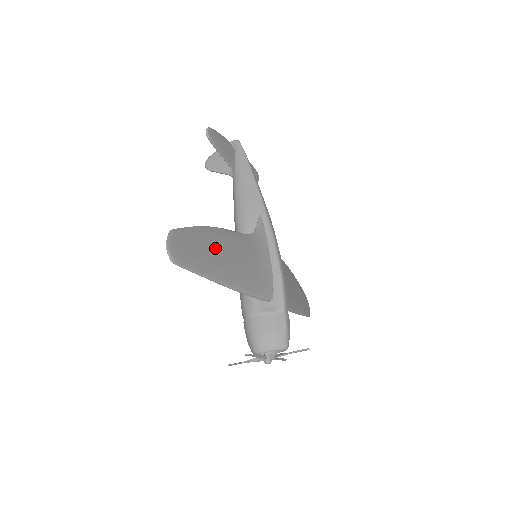
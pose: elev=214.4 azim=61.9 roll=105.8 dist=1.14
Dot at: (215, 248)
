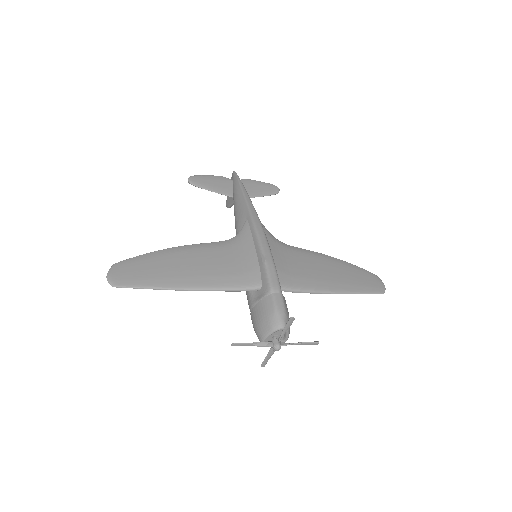
Dot at: (170, 263)
